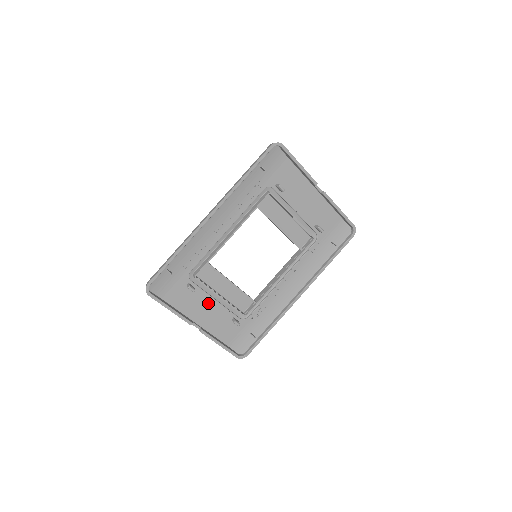
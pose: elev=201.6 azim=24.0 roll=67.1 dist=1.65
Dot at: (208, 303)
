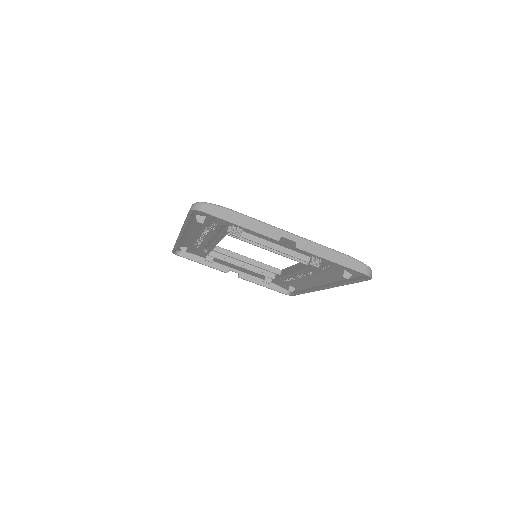
Dot at: occluded
